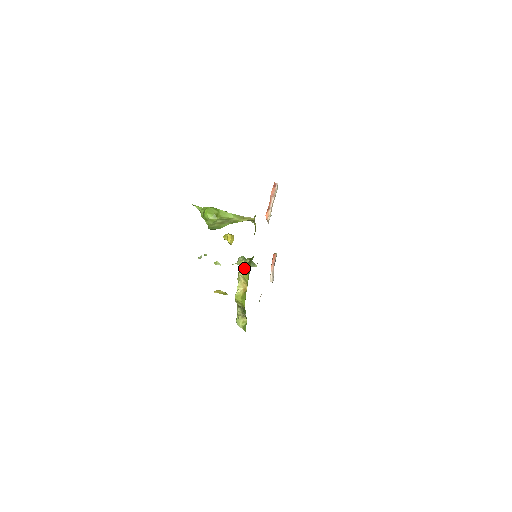
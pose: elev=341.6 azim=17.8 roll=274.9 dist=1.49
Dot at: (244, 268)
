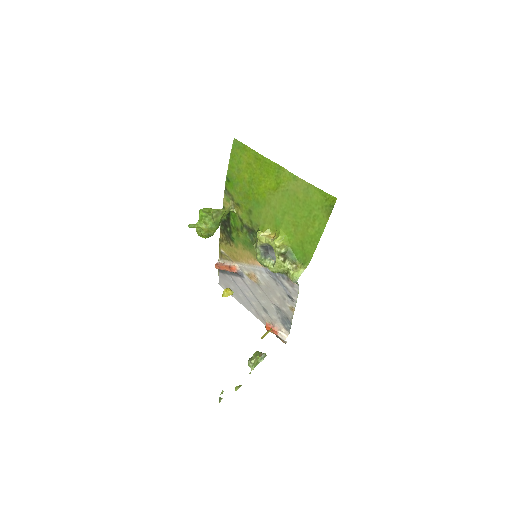
Dot at: (258, 231)
